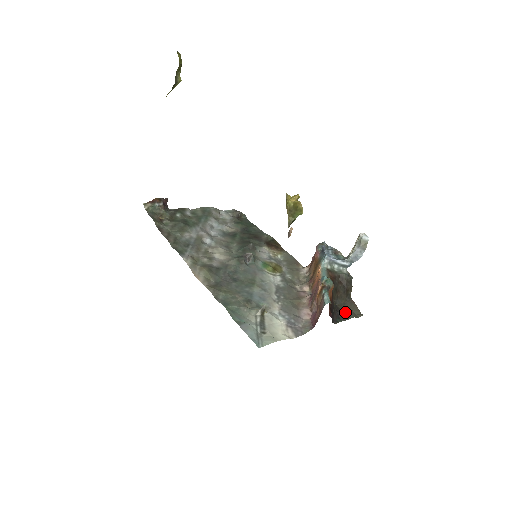
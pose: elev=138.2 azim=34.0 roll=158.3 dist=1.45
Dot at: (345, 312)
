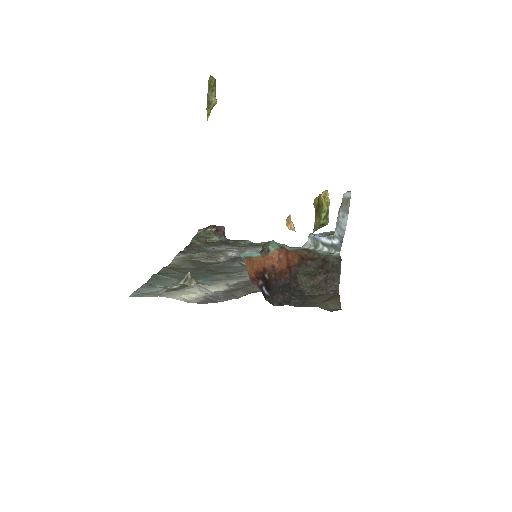
Dot at: (310, 301)
